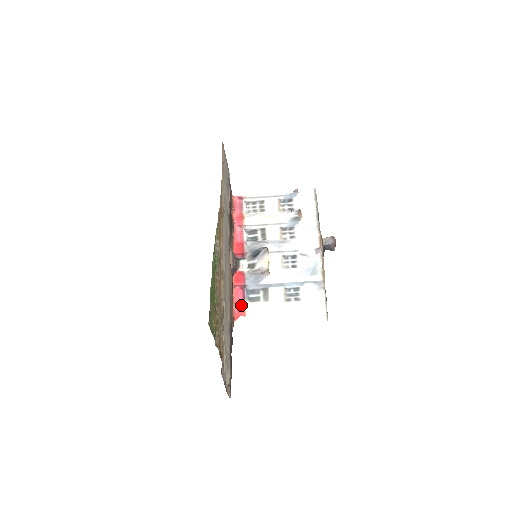
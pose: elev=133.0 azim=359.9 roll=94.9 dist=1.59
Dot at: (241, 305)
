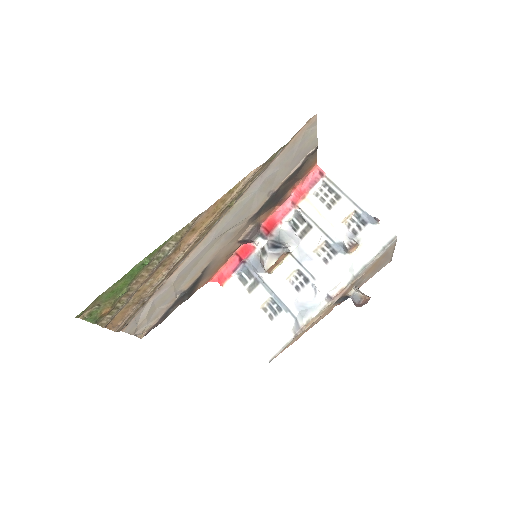
Dot at: (226, 274)
